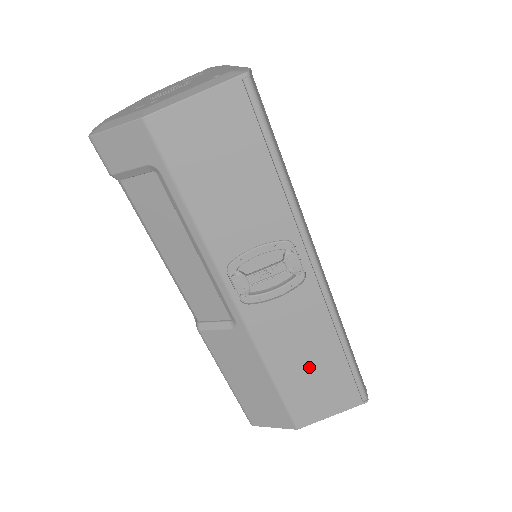
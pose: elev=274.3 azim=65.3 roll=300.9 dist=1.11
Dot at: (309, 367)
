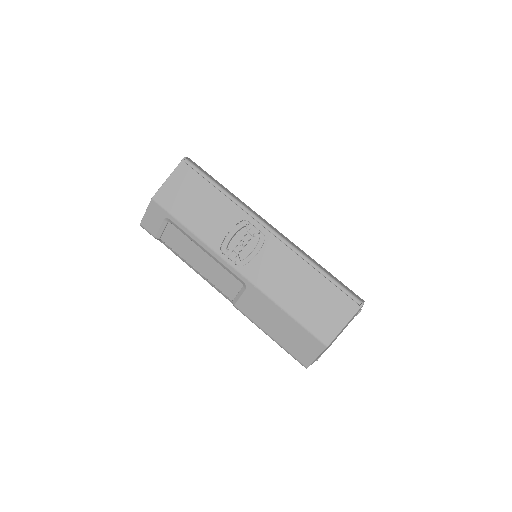
Dot at: (304, 293)
